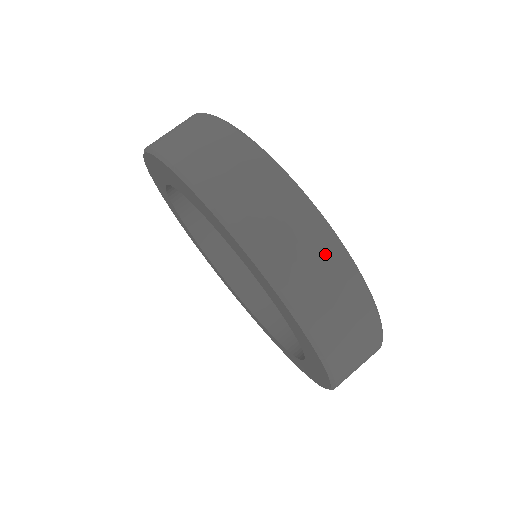
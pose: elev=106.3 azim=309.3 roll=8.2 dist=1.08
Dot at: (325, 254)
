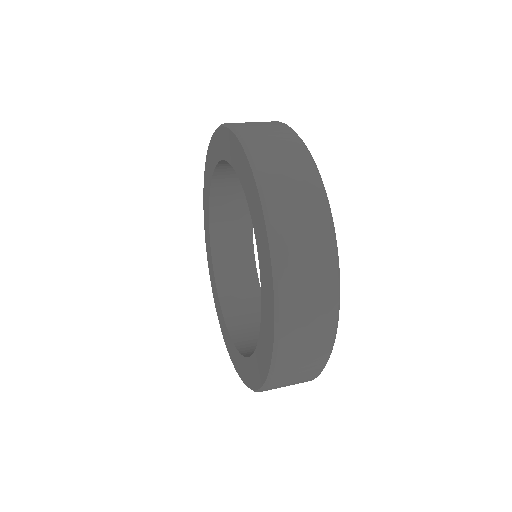
Dot at: occluded
